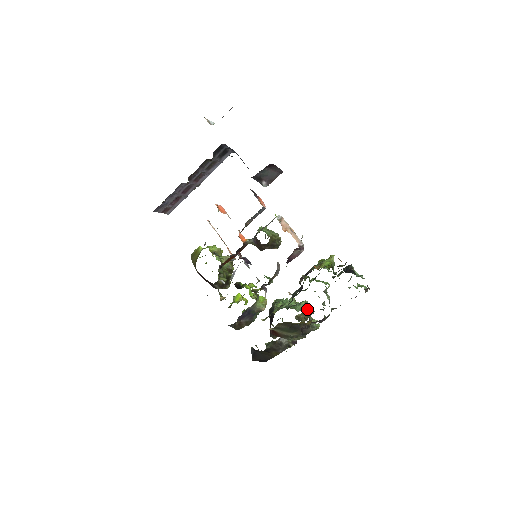
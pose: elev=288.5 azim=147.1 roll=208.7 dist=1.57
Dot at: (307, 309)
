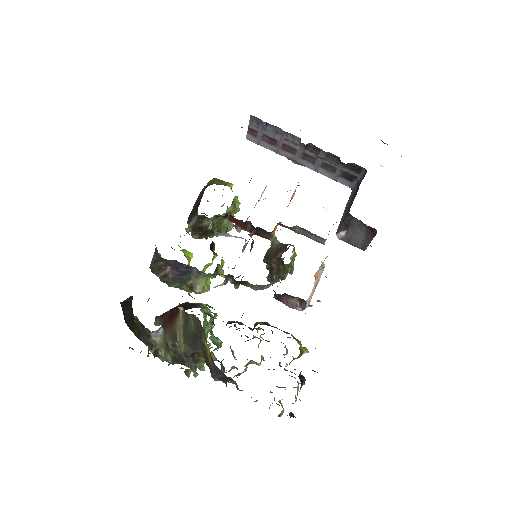
Dot at: occluded
